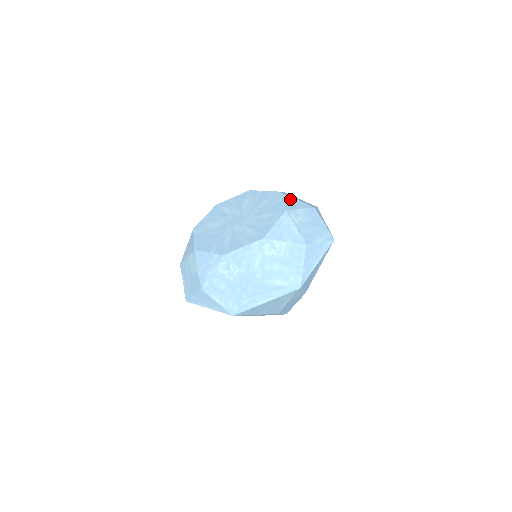
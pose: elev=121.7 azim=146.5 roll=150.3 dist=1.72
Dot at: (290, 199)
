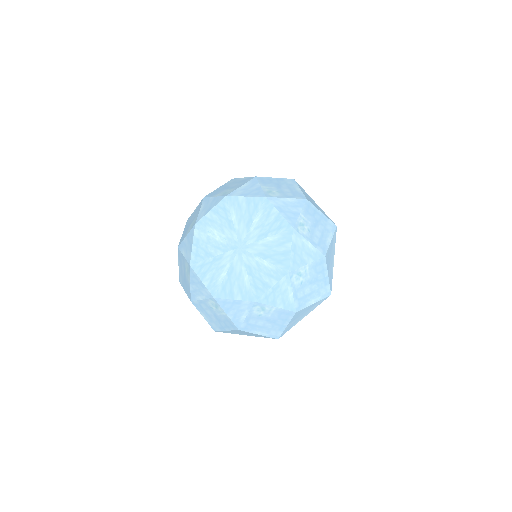
Dot at: (302, 244)
